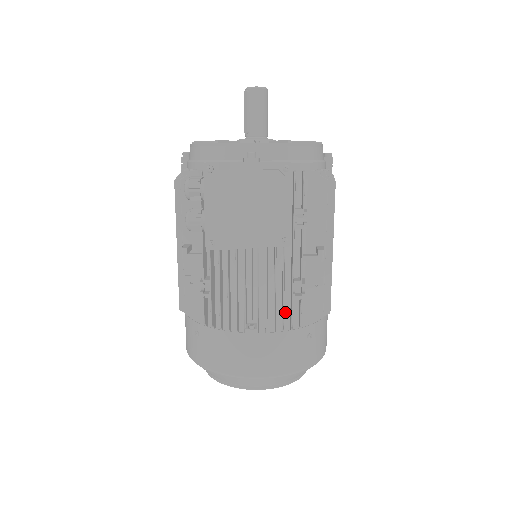
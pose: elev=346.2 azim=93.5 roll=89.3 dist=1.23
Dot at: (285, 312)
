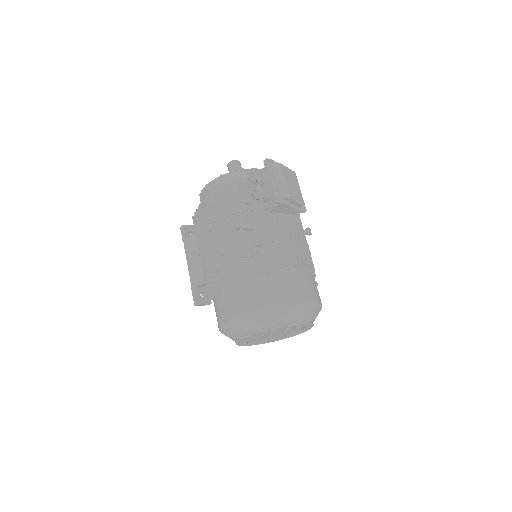
Dot at: occluded
